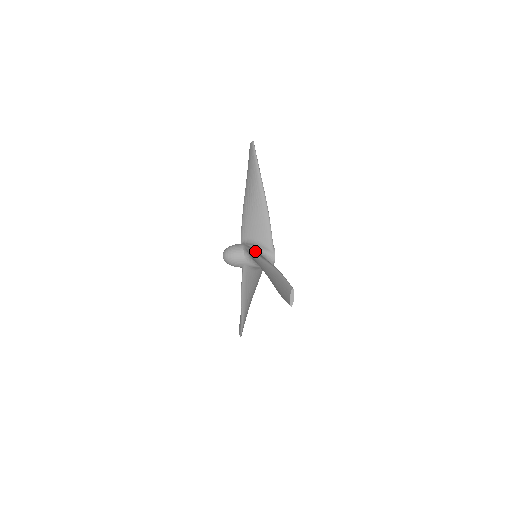
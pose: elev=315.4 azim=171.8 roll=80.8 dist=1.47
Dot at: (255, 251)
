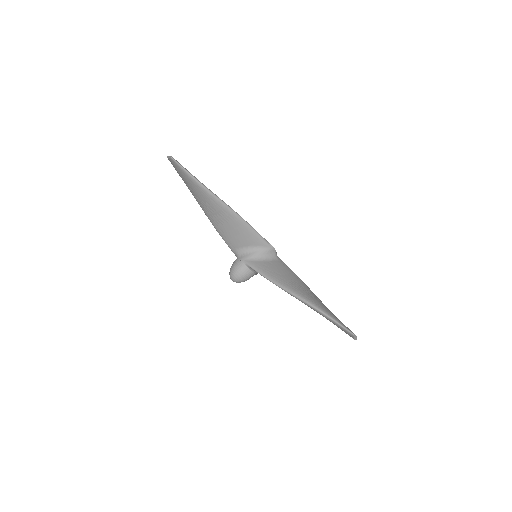
Dot at: (264, 269)
